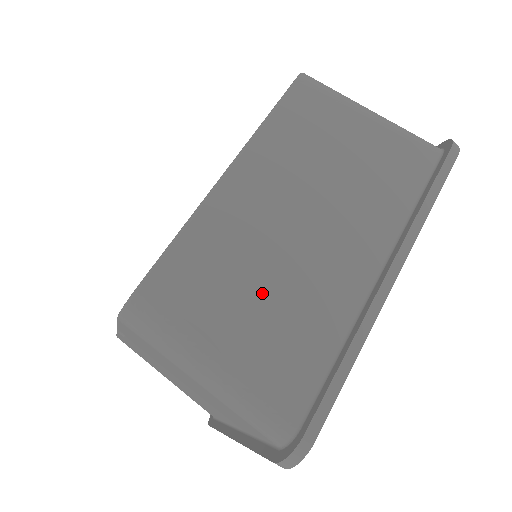
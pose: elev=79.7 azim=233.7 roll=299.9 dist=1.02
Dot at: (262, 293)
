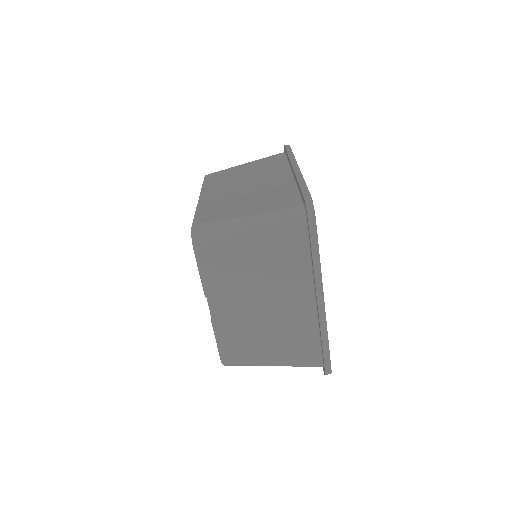
Dot at: (247, 200)
